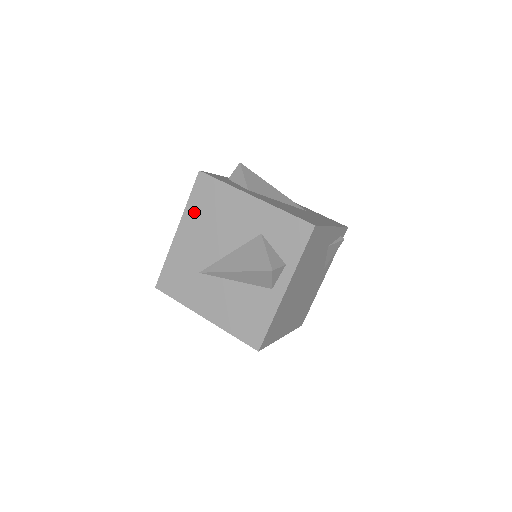
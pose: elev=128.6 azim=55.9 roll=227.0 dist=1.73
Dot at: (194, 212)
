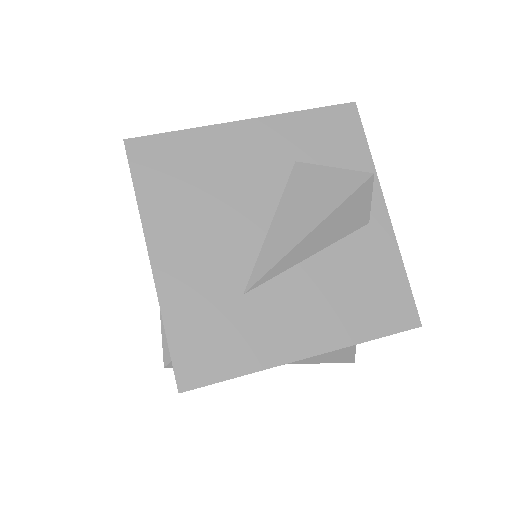
Dot at: (162, 207)
